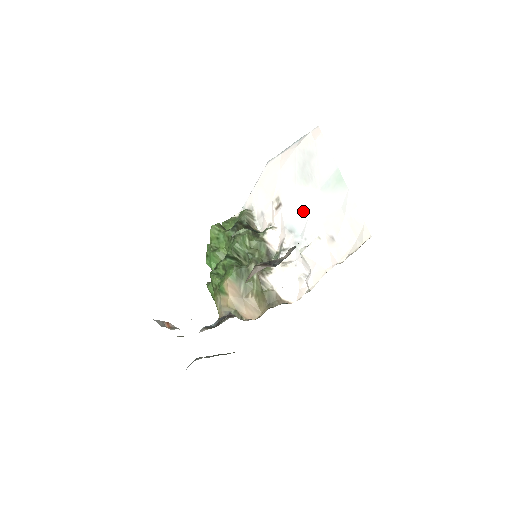
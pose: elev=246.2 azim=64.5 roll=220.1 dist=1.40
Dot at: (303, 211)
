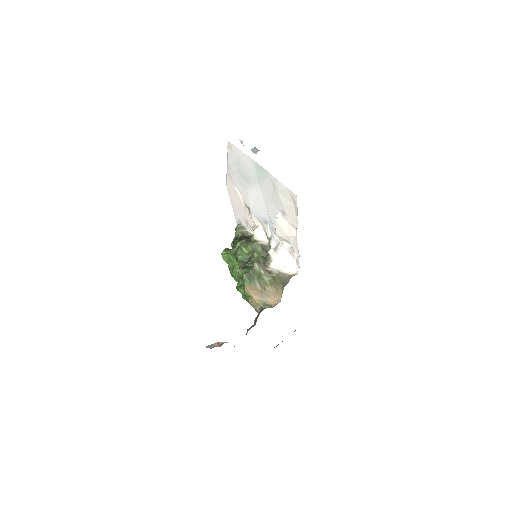
Dot at: (261, 204)
